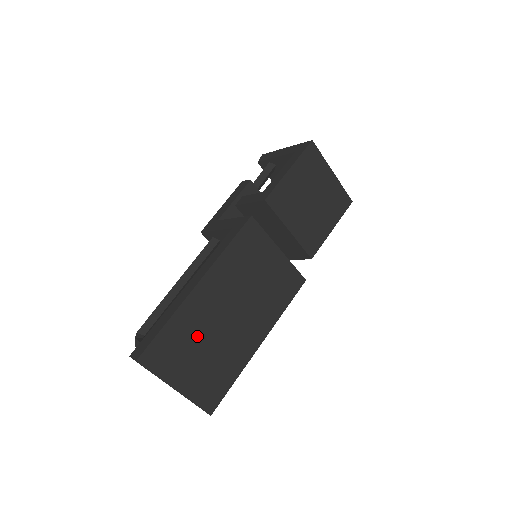
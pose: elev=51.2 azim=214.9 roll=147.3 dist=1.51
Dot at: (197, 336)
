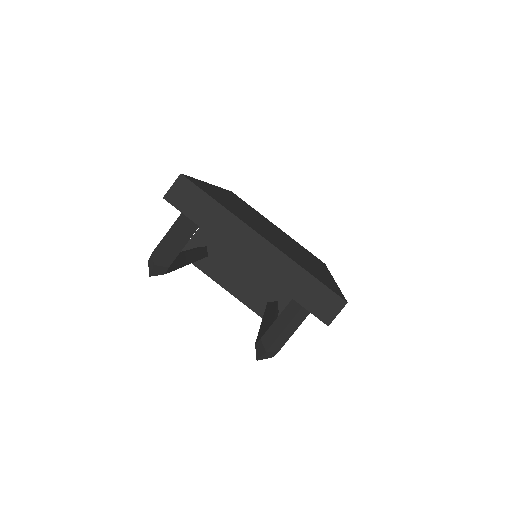
Dot at: (247, 216)
